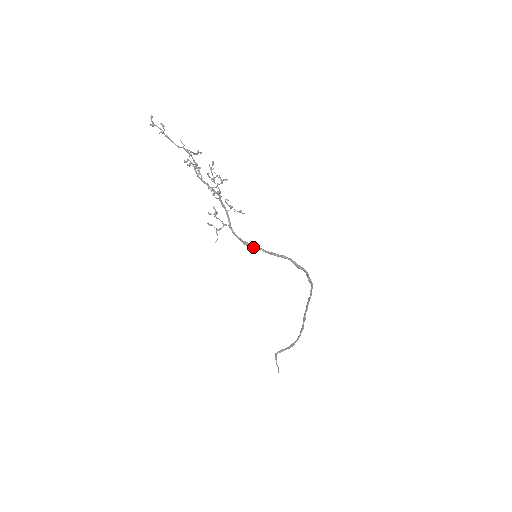
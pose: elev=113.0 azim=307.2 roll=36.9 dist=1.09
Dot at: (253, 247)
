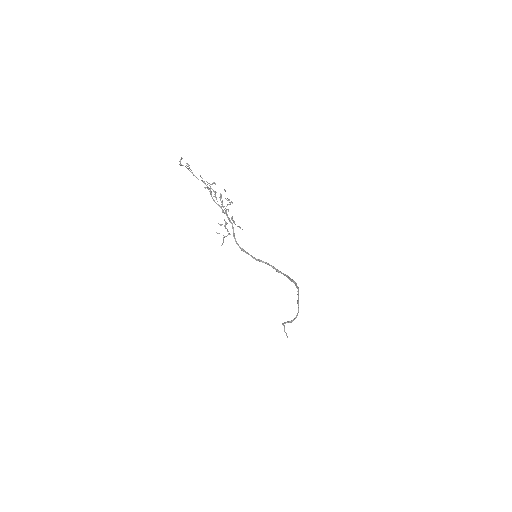
Dot at: (246, 253)
